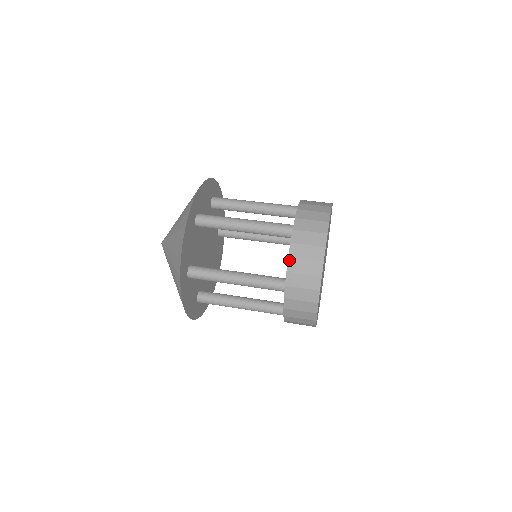
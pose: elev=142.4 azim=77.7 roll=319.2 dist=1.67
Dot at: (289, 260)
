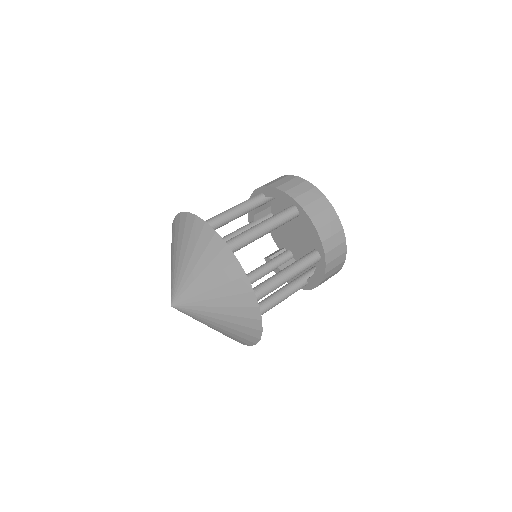
Dot at: (318, 232)
